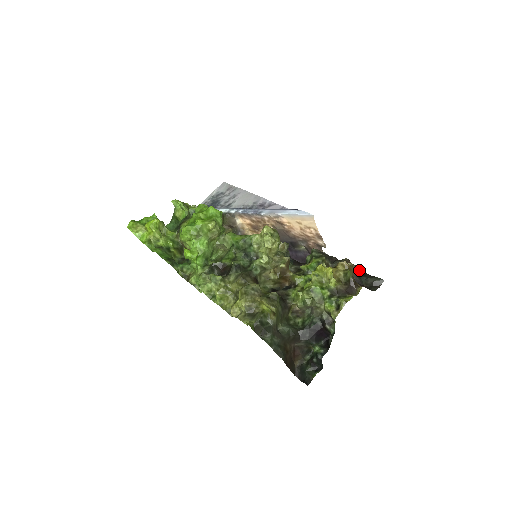
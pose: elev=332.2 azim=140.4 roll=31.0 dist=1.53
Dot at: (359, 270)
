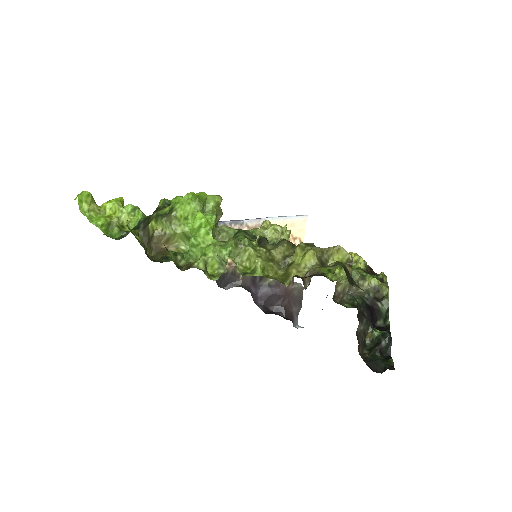
Dot at: occluded
